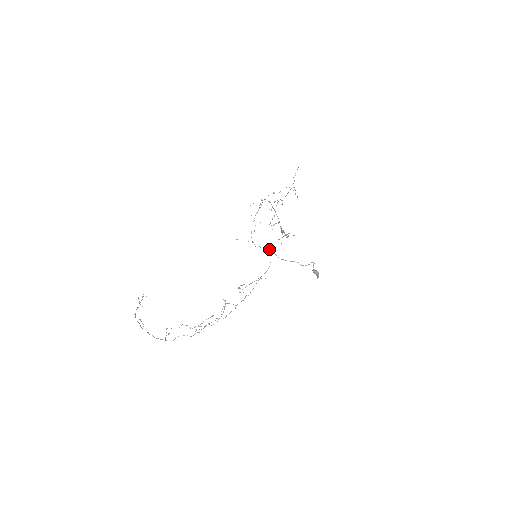
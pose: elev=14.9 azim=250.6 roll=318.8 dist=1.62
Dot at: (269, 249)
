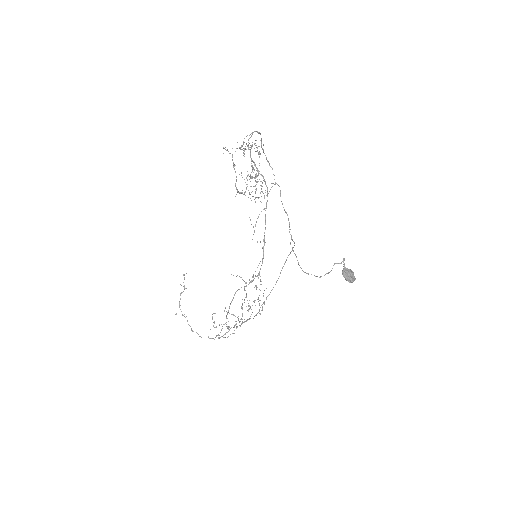
Dot at: (287, 215)
